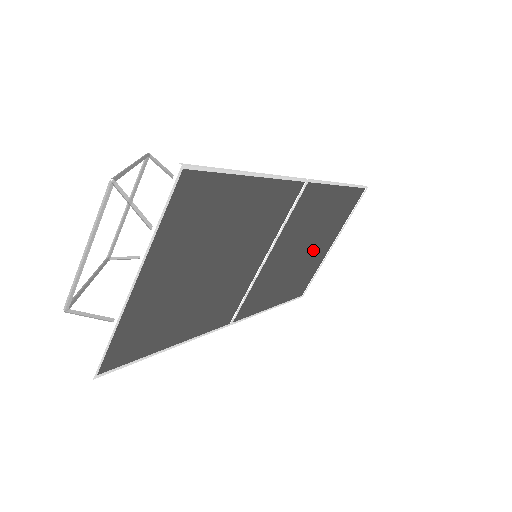
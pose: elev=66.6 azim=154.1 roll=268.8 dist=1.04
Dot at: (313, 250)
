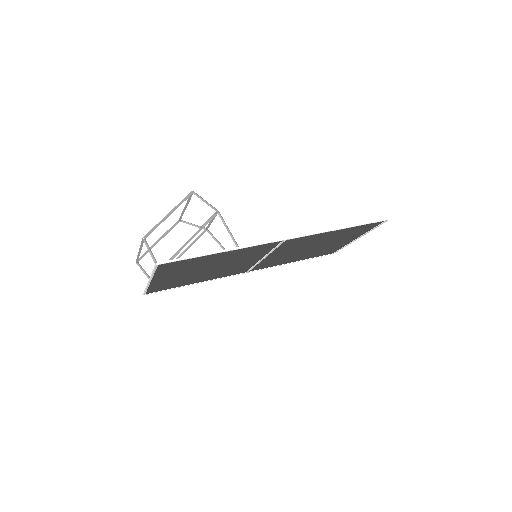
Dot at: (328, 244)
